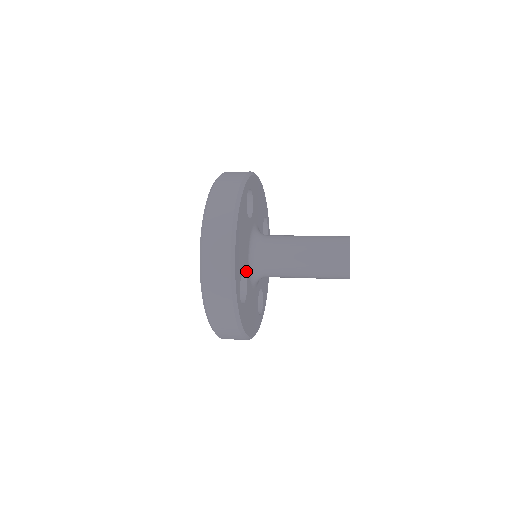
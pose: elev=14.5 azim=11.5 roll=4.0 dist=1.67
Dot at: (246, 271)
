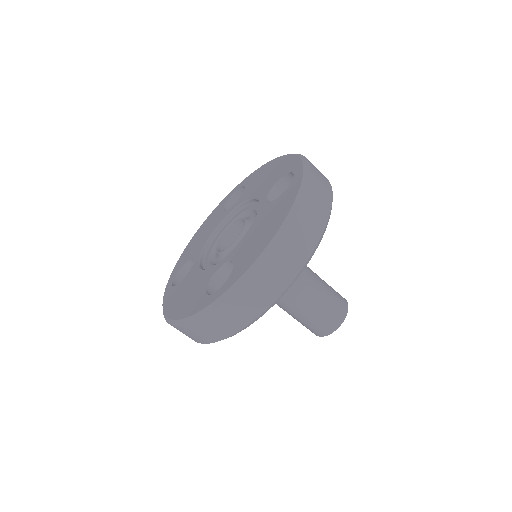
Dot at: occluded
